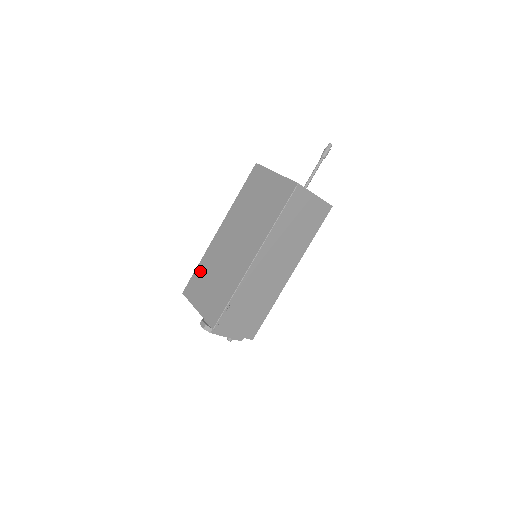
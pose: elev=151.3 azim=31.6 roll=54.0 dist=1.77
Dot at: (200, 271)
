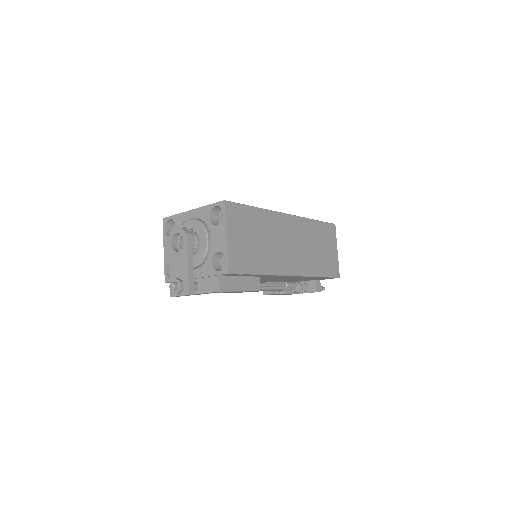
Dot at: occluded
